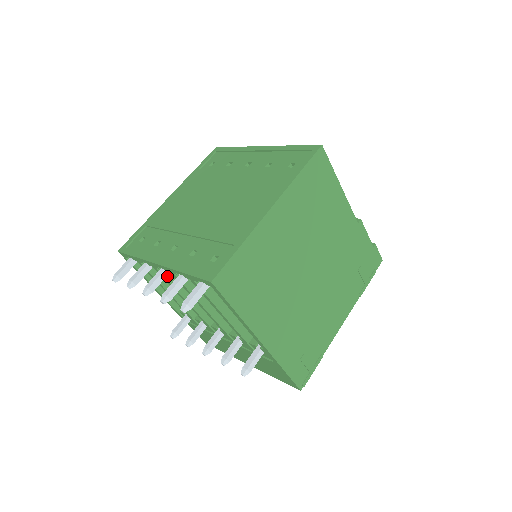
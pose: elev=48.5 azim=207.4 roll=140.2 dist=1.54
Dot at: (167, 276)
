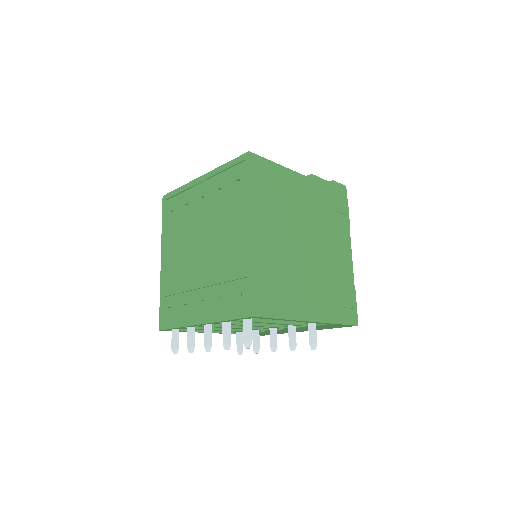
Dot at: occluded
